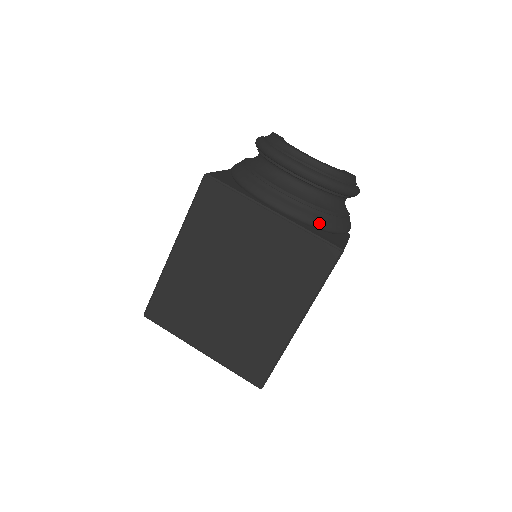
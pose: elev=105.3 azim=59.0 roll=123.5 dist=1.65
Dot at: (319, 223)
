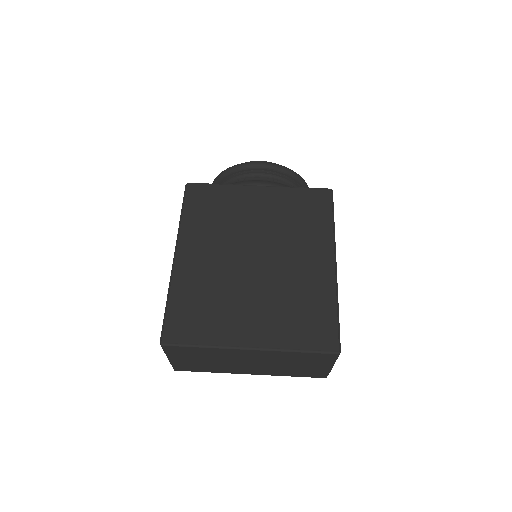
Dot at: occluded
